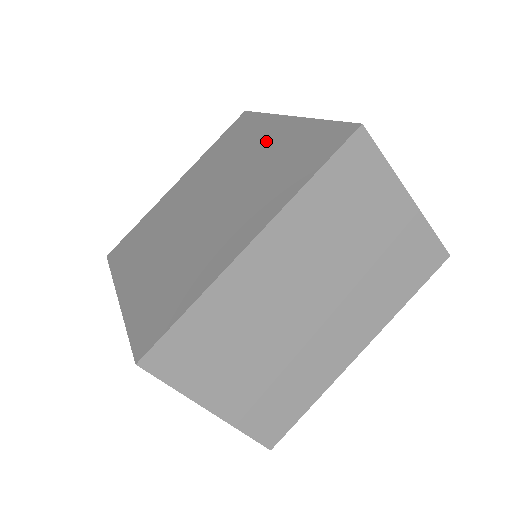
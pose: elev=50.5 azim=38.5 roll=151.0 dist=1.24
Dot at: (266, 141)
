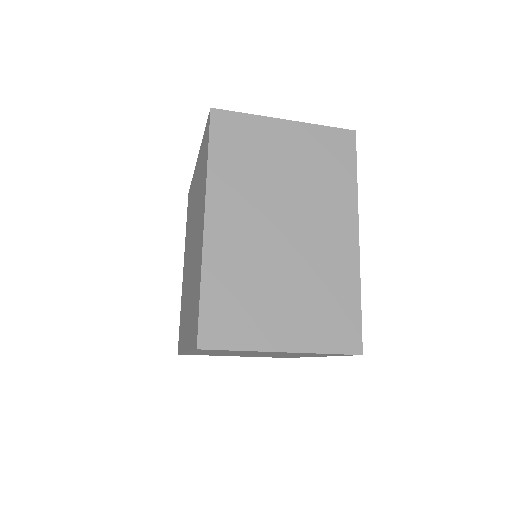
Dot at: (199, 233)
